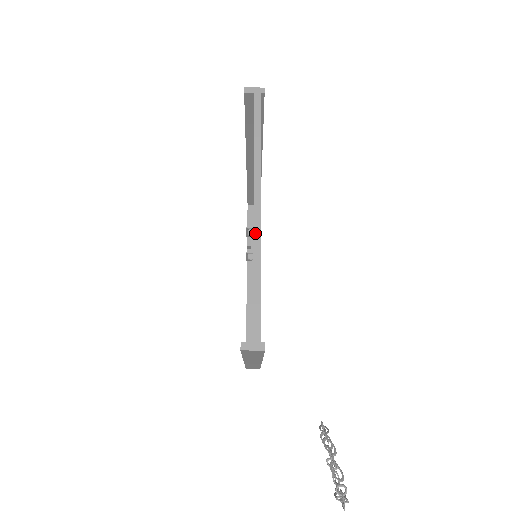
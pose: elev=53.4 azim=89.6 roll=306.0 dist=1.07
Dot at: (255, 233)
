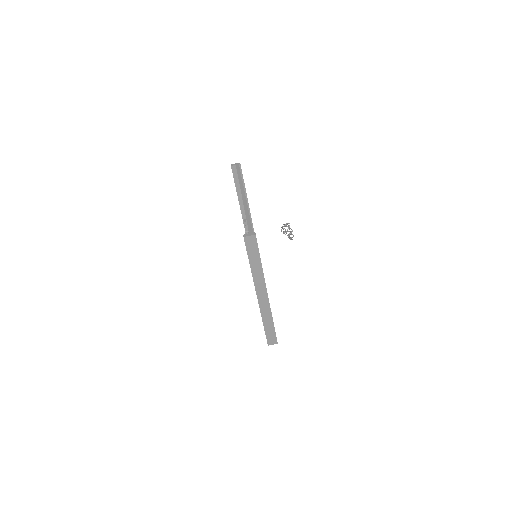
Dot at: (244, 202)
